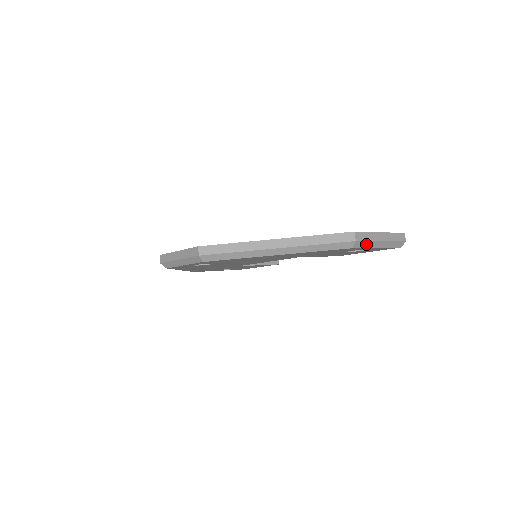
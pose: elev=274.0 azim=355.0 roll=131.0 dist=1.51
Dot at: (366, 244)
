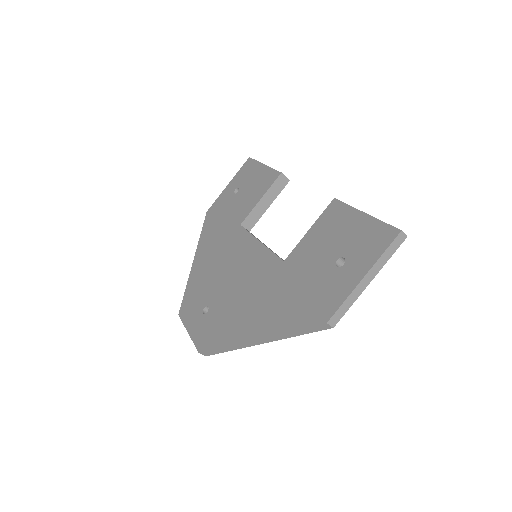
Dot at: occluded
